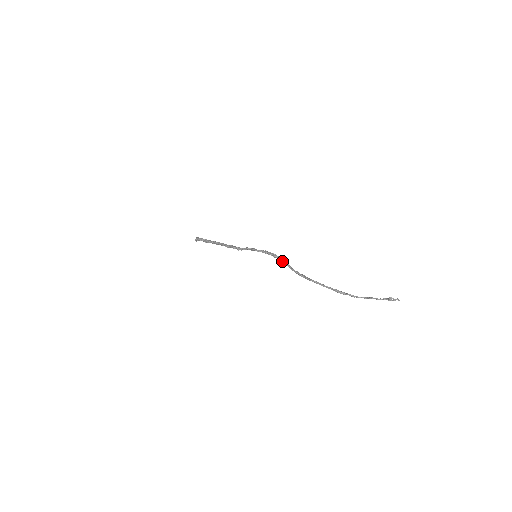
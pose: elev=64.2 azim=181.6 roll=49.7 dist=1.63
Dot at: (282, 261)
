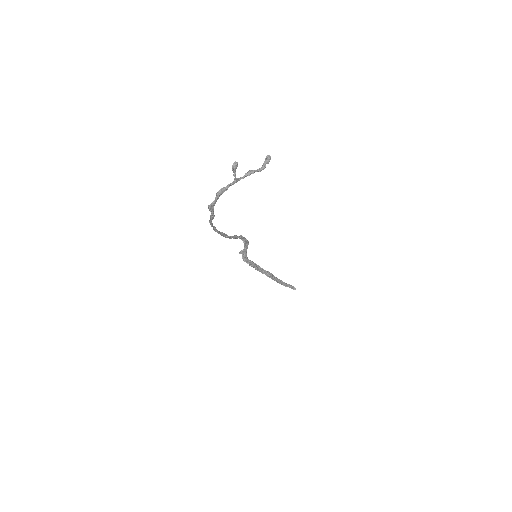
Dot at: (236, 238)
